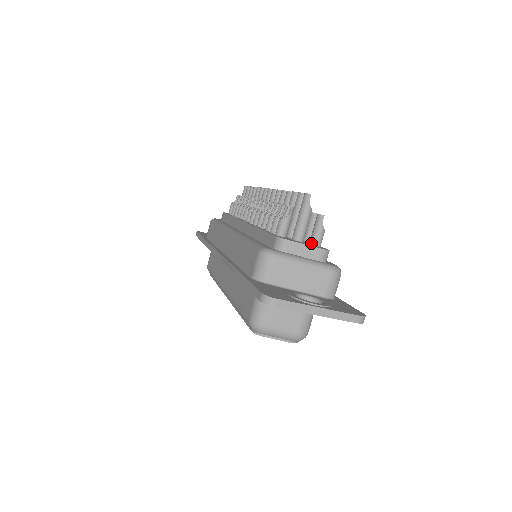
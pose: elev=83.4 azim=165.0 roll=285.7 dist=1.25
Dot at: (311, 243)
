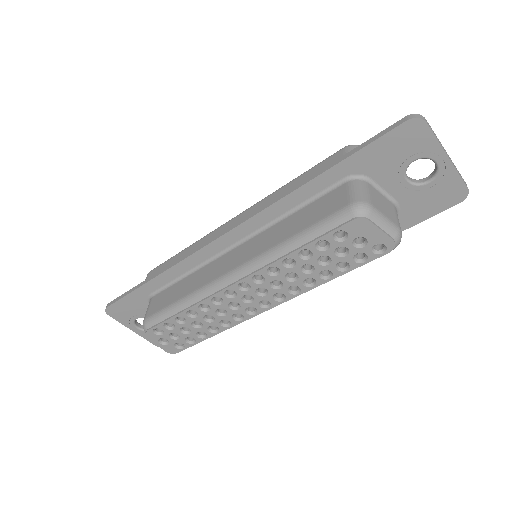
Dot at: occluded
